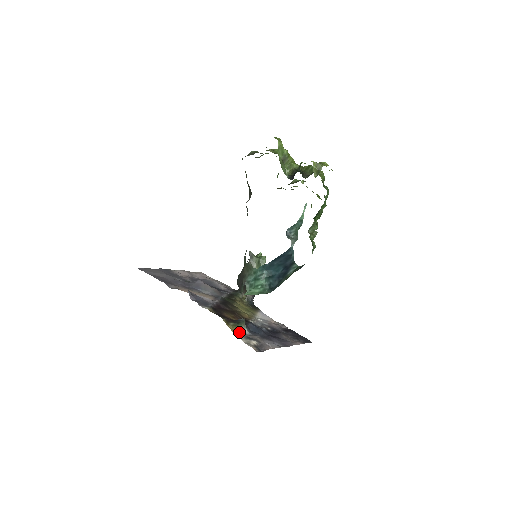
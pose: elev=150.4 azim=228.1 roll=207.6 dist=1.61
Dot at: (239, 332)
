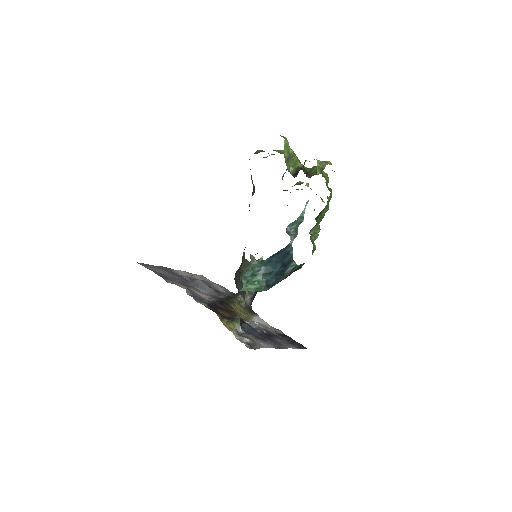
Dot at: (233, 329)
